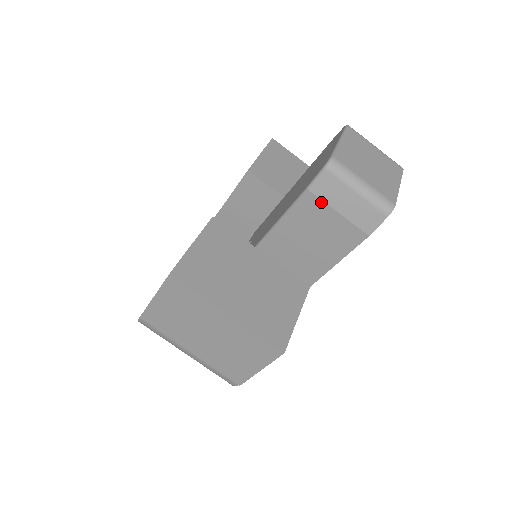
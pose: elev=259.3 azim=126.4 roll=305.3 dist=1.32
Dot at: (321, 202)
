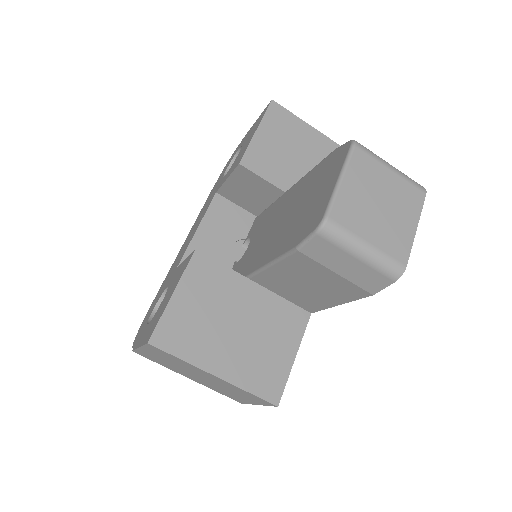
Dot at: (314, 262)
